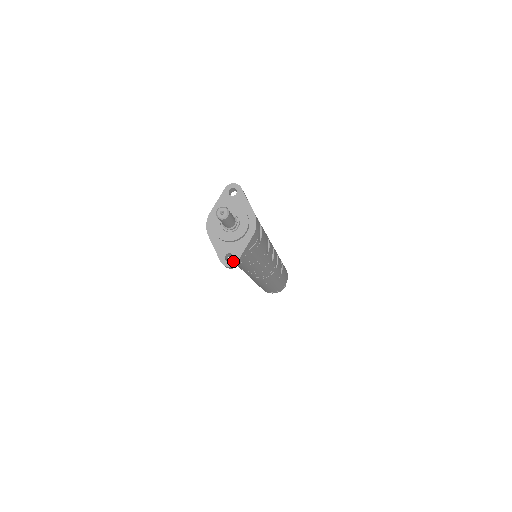
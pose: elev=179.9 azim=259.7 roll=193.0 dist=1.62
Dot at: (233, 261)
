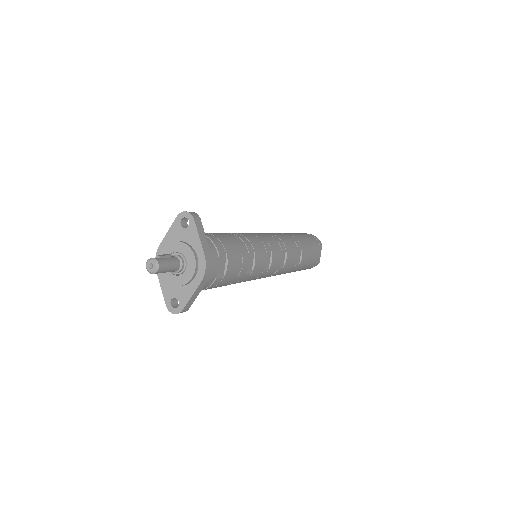
Dot at: (178, 308)
